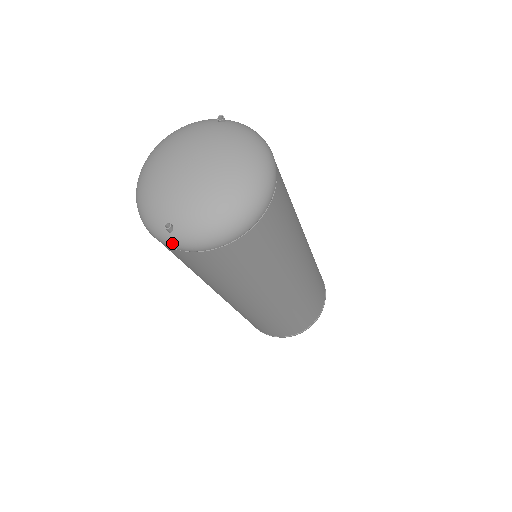
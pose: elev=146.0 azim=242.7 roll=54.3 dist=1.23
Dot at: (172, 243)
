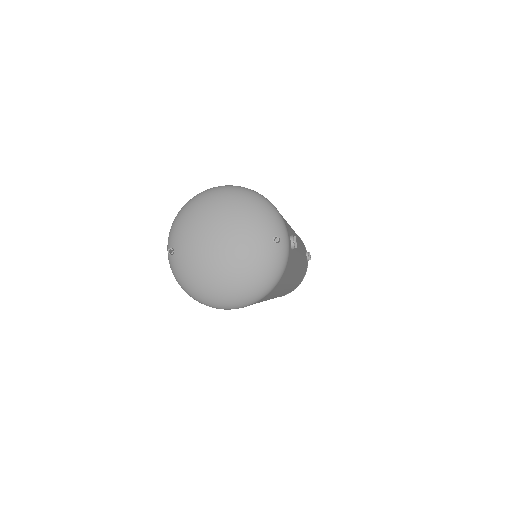
Dot at: (168, 254)
